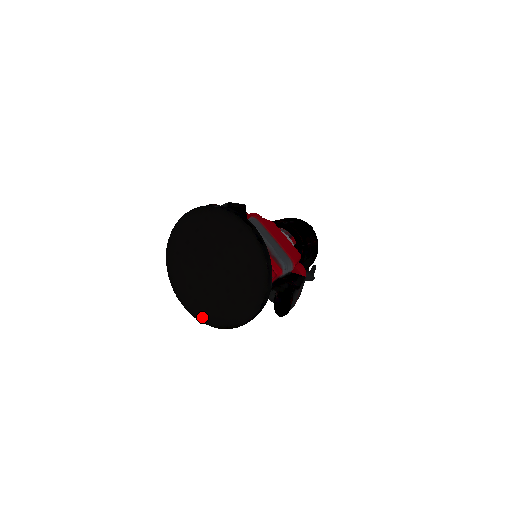
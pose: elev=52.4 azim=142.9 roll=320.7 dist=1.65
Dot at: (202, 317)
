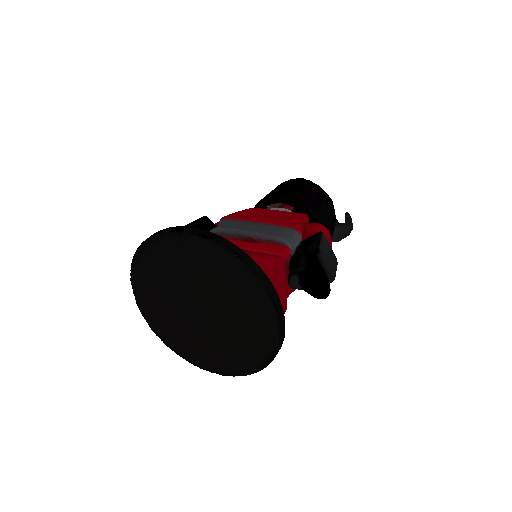
Dot at: (239, 370)
